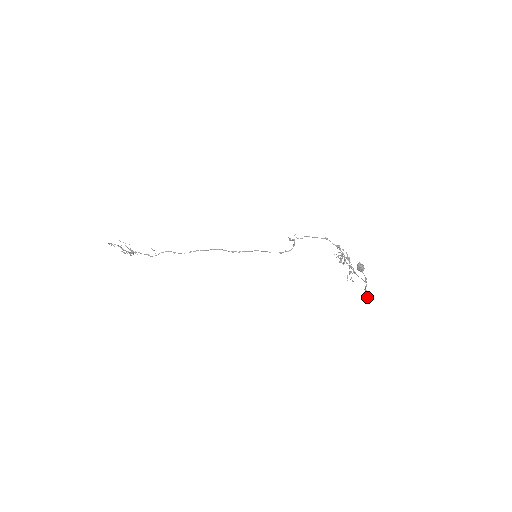
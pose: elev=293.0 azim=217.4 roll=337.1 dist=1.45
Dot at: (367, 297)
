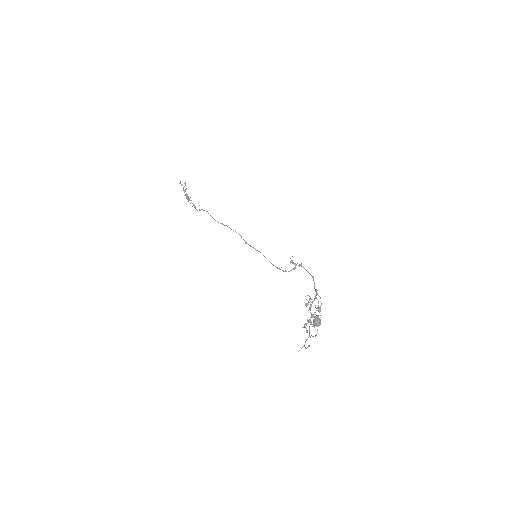
Dot at: (299, 350)
